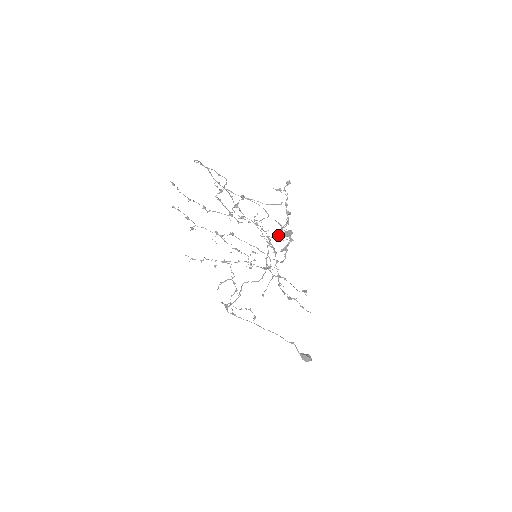
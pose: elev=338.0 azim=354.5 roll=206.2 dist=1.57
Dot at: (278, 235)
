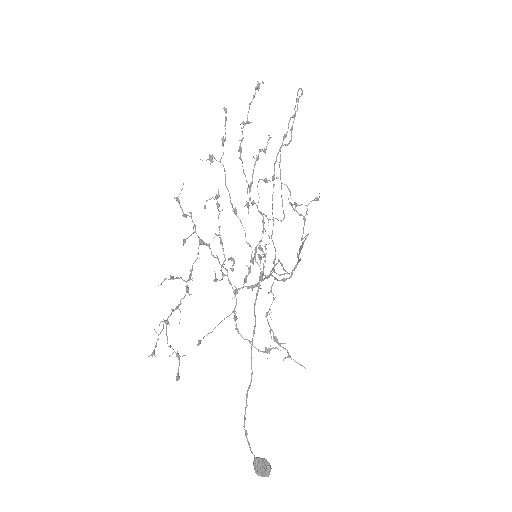
Dot at: (263, 257)
